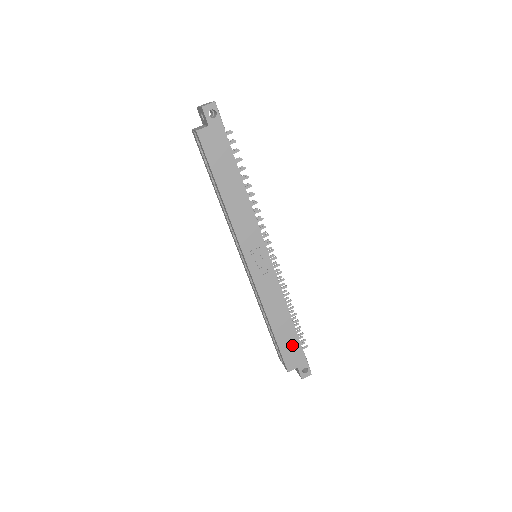
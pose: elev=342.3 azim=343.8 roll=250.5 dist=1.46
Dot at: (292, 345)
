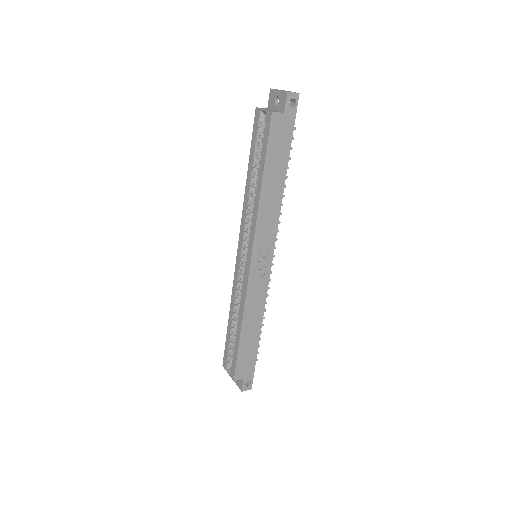
Dot at: (249, 355)
